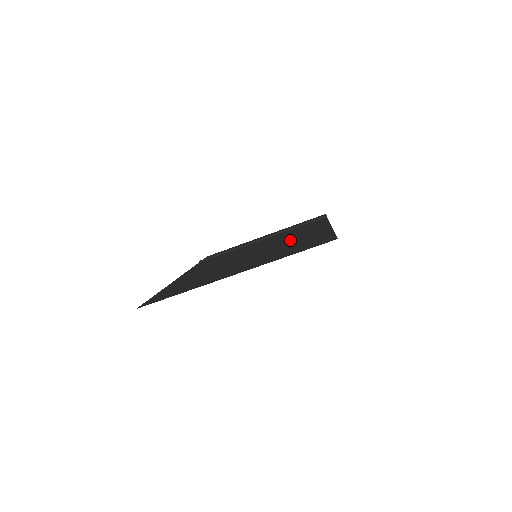
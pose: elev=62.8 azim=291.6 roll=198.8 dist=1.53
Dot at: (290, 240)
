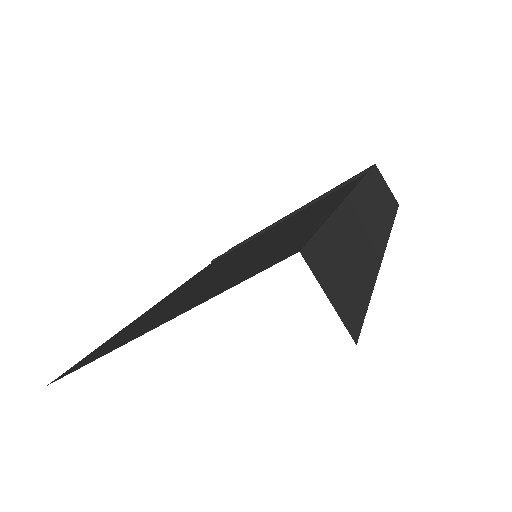
Dot at: (284, 233)
